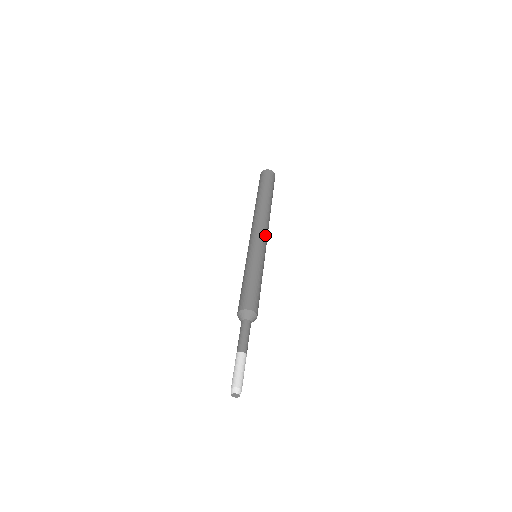
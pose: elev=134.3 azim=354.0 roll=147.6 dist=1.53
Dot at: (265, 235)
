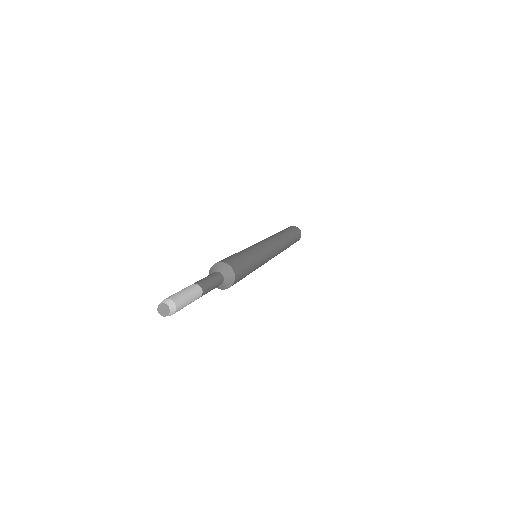
Dot at: (269, 242)
